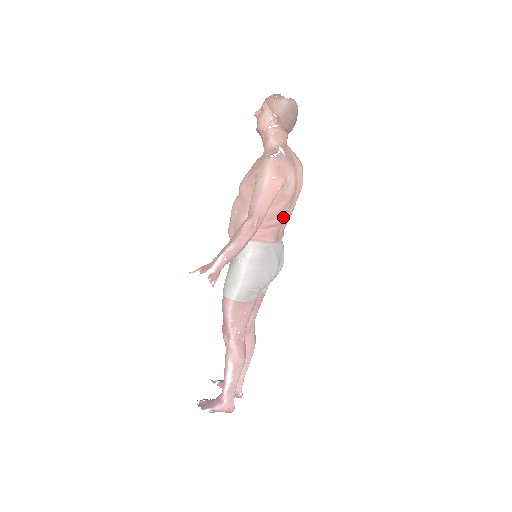
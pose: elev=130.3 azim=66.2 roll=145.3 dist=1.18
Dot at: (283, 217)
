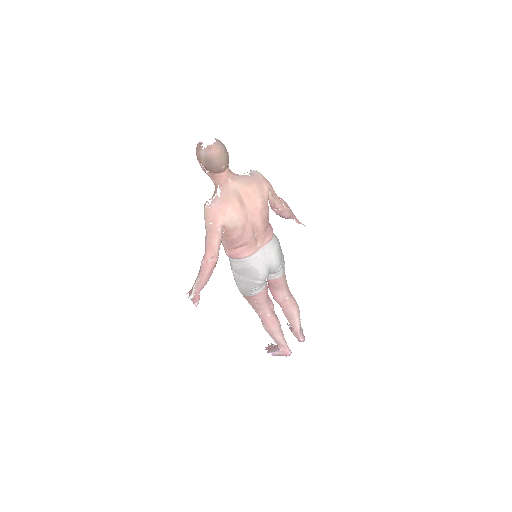
Dot at: (247, 238)
